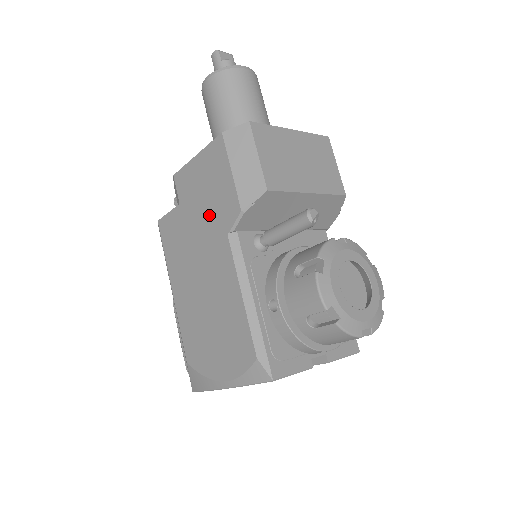
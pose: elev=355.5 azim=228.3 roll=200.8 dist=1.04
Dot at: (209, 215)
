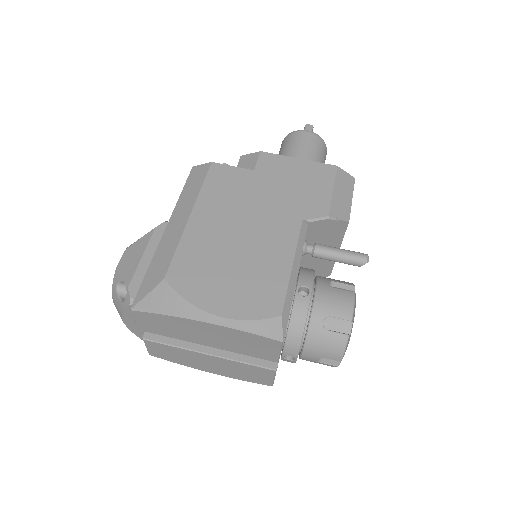
Dot at: (289, 197)
